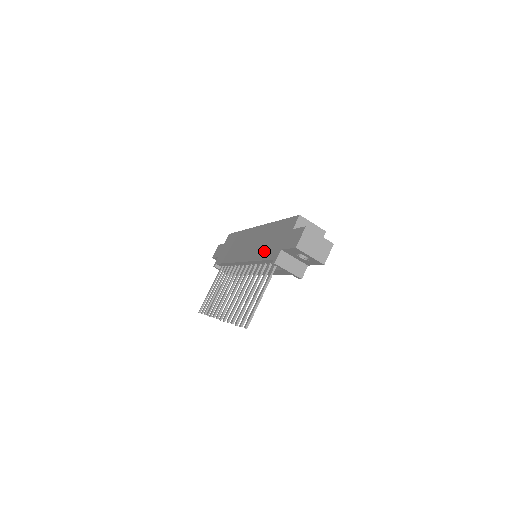
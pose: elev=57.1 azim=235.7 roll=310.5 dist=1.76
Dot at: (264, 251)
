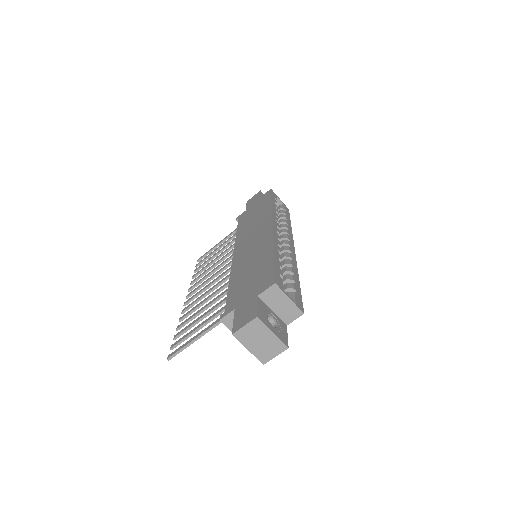
Dot at: (238, 280)
